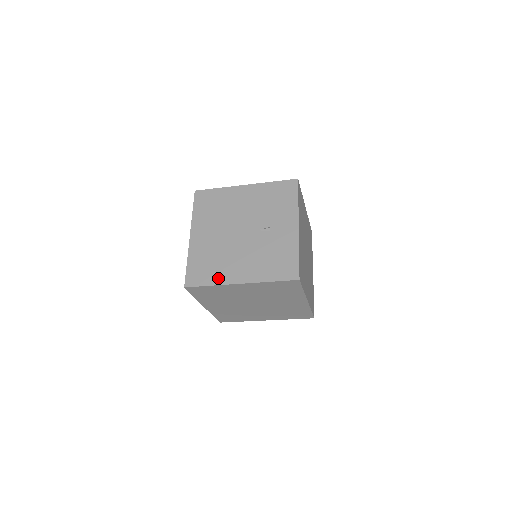
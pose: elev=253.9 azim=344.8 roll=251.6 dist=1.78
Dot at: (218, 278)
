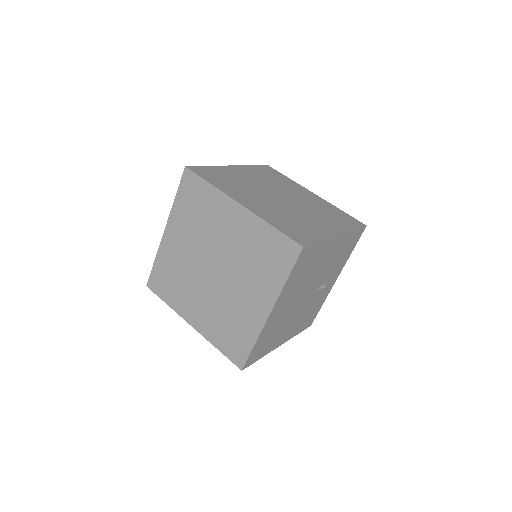
Dot at: (270, 348)
